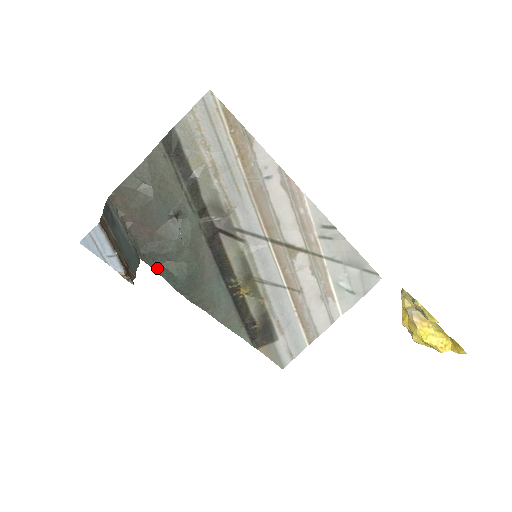
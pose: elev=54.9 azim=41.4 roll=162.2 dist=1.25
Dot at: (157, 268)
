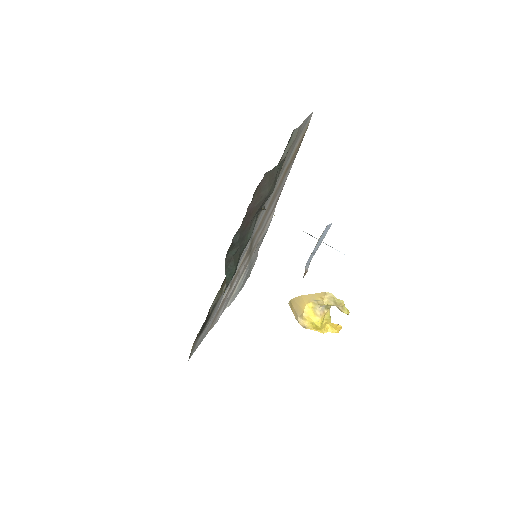
Dot at: (228, 259)
